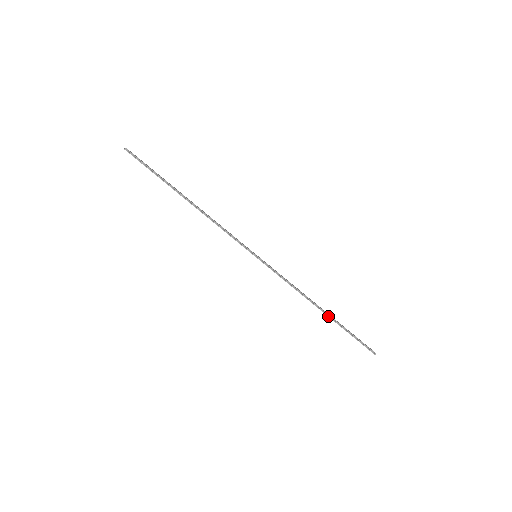
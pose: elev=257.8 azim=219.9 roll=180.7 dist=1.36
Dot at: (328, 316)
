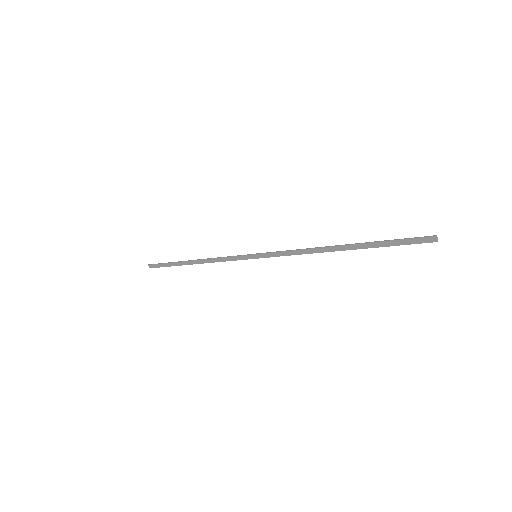
Dot at: (348, 245)
